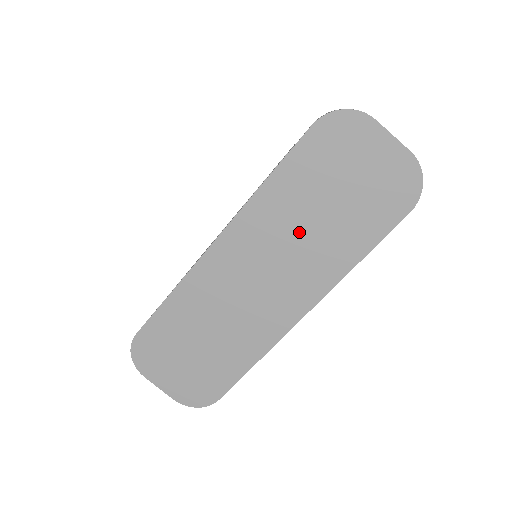
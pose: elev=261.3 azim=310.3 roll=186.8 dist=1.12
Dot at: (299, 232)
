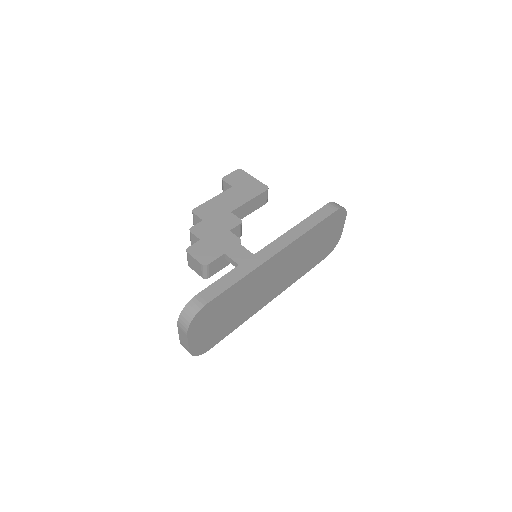
Dot at: (302, 256)
